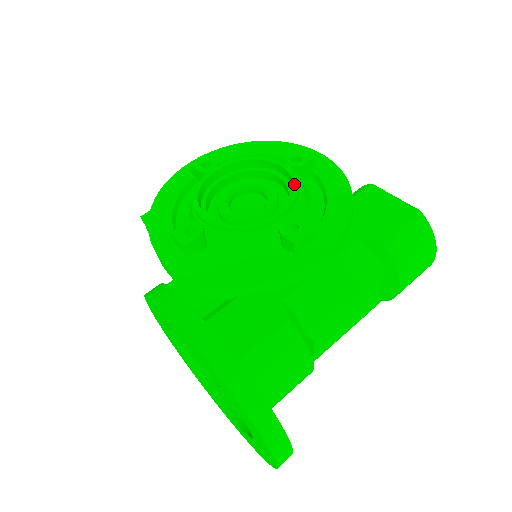
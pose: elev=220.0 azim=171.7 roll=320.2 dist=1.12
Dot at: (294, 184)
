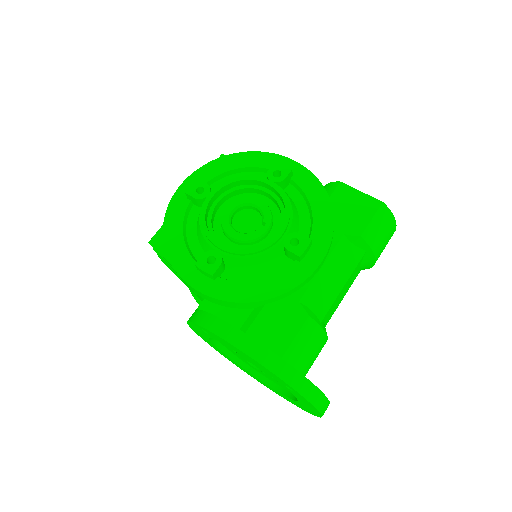
Dot at: (284, 201)
